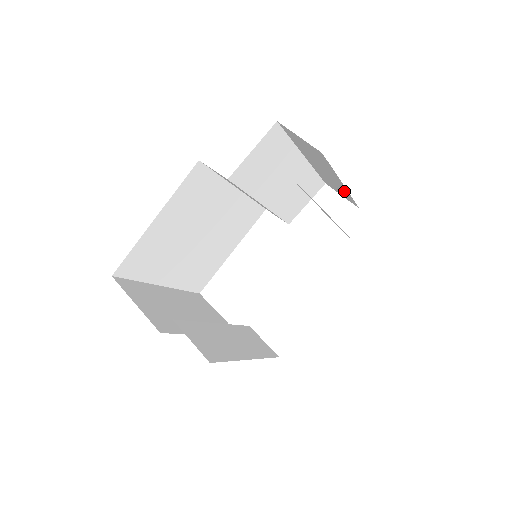
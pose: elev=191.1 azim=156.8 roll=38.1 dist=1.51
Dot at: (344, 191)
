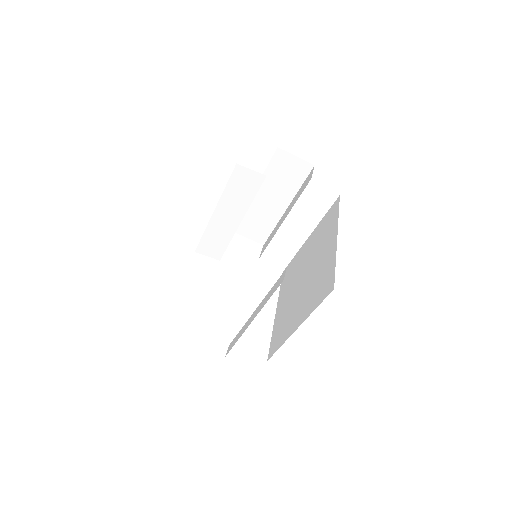
Dot at: (270, 222)
